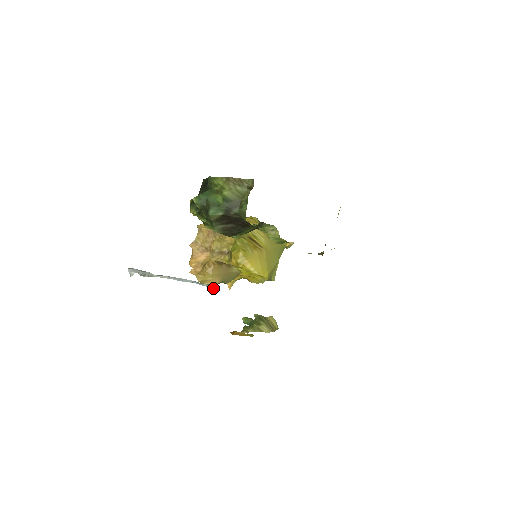
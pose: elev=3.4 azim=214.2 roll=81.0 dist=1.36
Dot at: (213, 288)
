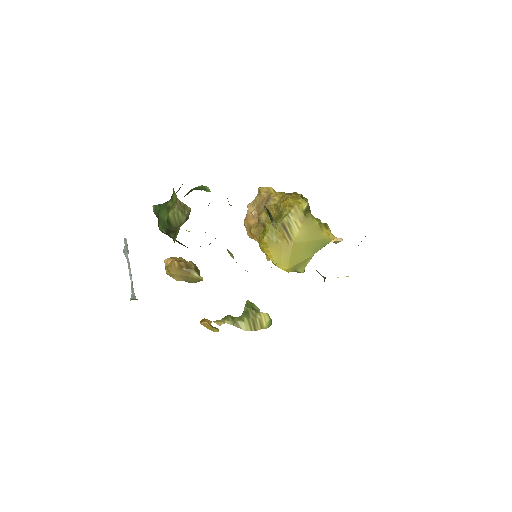
Dot at: occluded
